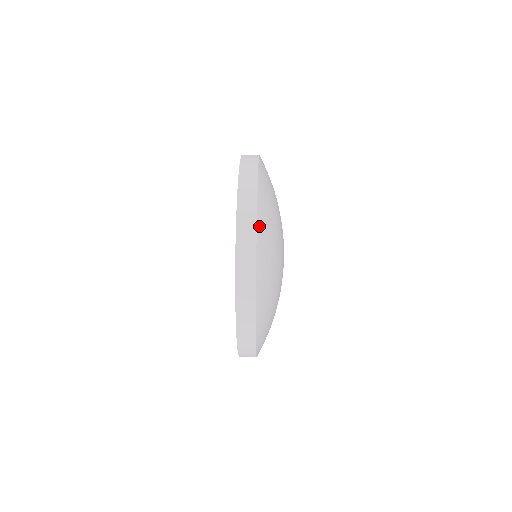
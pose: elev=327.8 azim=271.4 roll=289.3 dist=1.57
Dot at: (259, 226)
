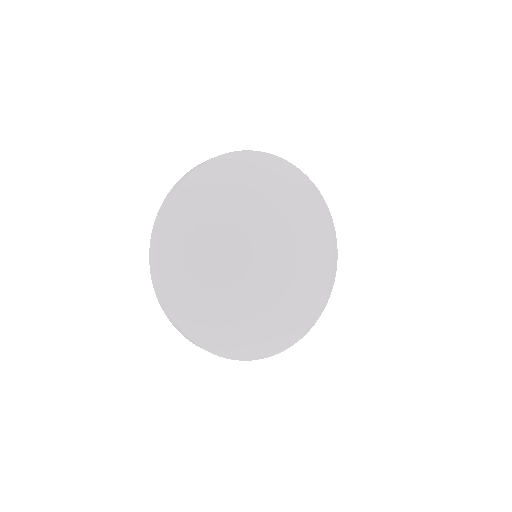
Dot at: (208, 166)
